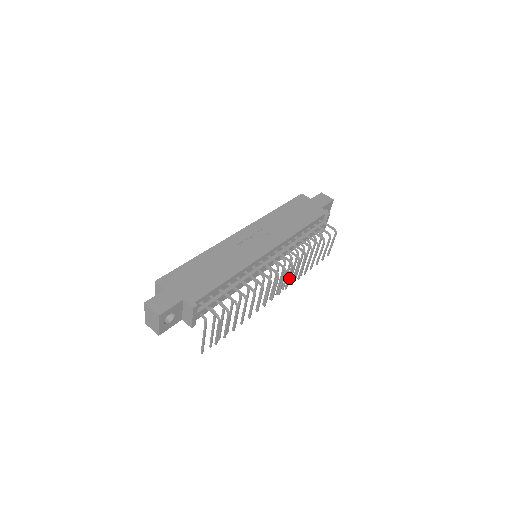
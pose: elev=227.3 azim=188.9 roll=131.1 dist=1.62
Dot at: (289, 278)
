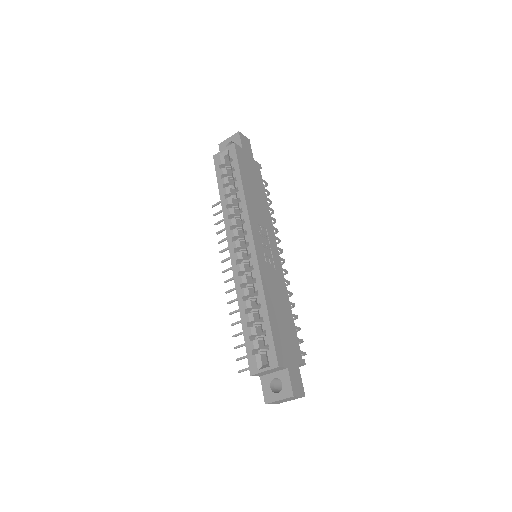
Dot at: occluded
